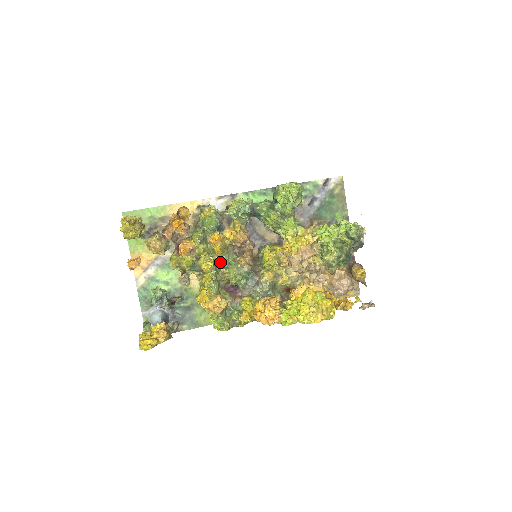
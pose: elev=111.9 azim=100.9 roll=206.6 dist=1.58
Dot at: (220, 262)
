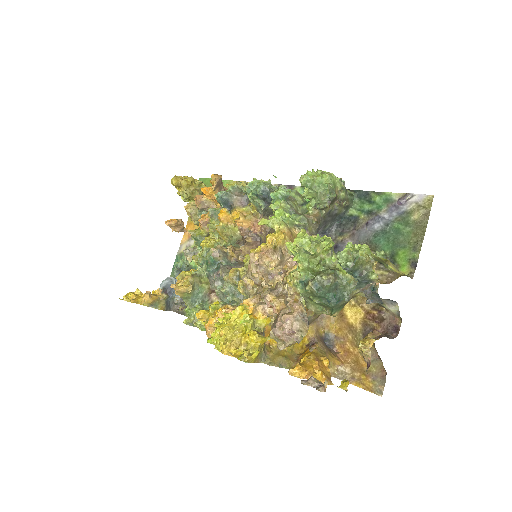
Dot at: occluded
